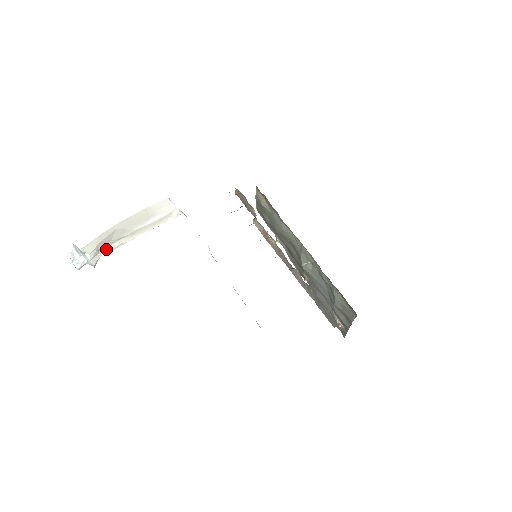
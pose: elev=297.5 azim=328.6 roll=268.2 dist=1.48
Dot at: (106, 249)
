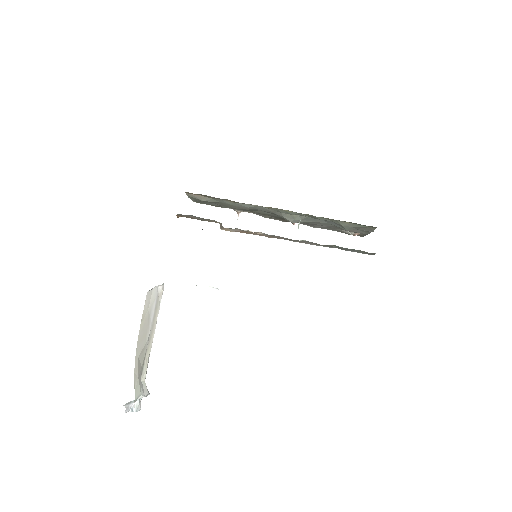
Dot at: (143, 374)
